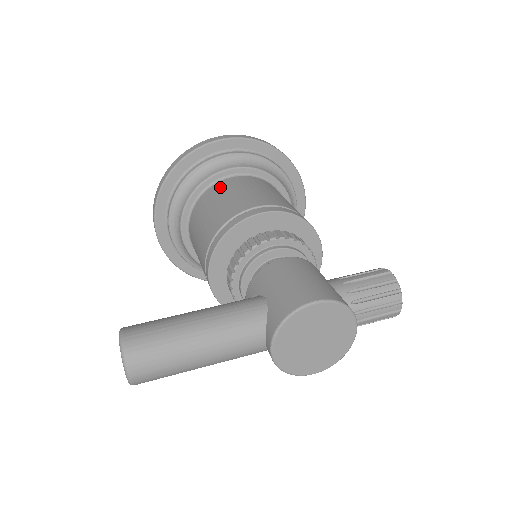
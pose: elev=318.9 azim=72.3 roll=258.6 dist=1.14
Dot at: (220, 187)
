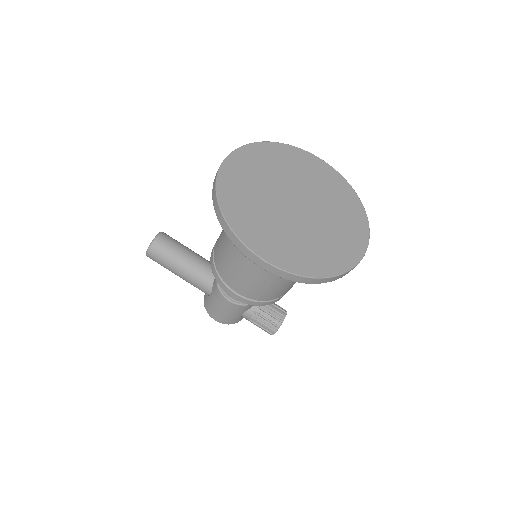
Dot at: occluded
